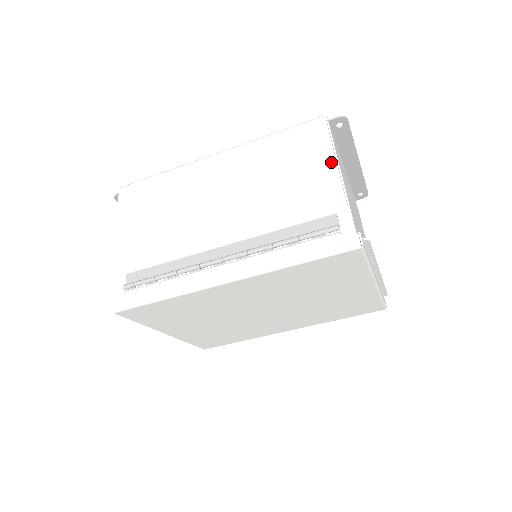
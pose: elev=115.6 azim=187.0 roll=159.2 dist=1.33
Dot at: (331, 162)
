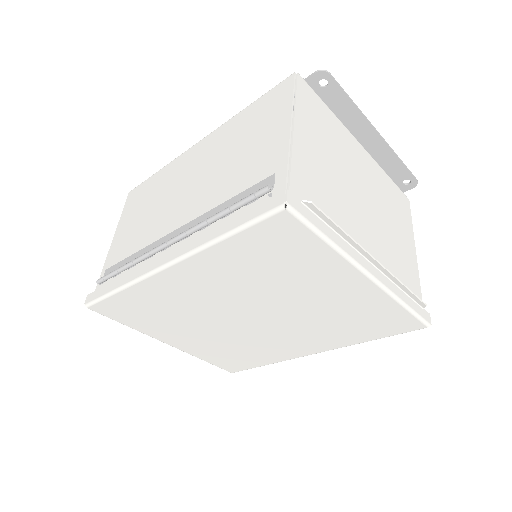
Dot at: (286, 119)
